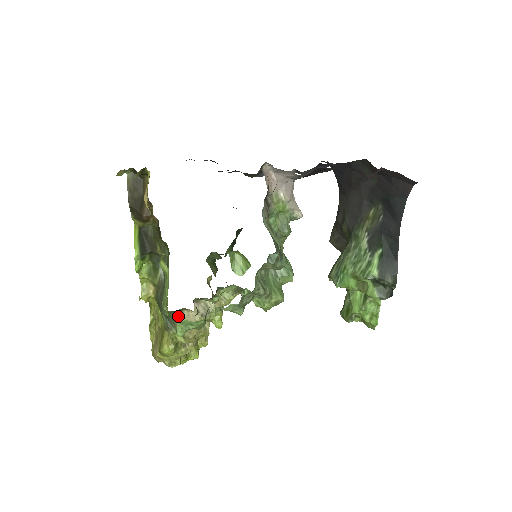
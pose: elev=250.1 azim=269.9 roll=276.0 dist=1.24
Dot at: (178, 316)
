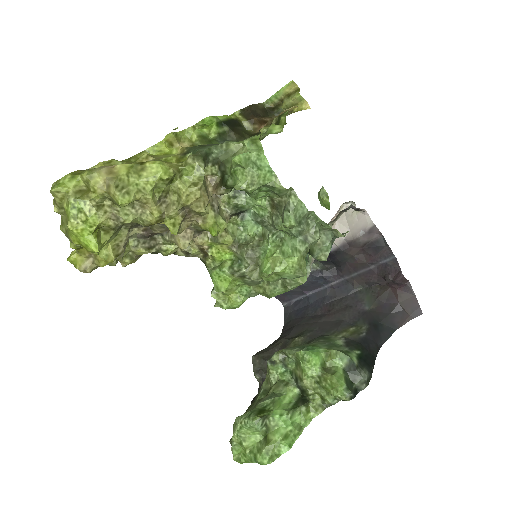
Dot at: occluded
